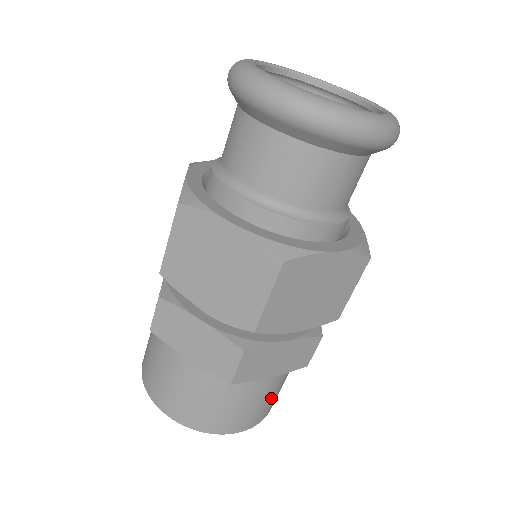
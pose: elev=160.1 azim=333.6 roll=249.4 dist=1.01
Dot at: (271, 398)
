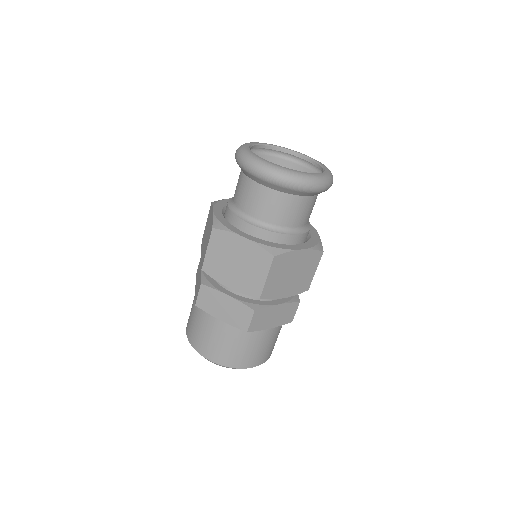
Dot at: (271, 344)
